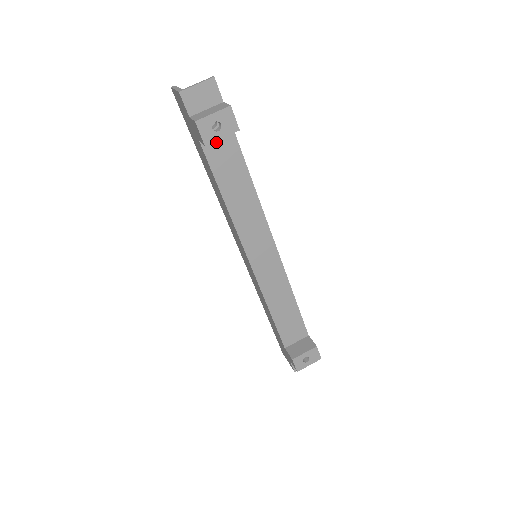
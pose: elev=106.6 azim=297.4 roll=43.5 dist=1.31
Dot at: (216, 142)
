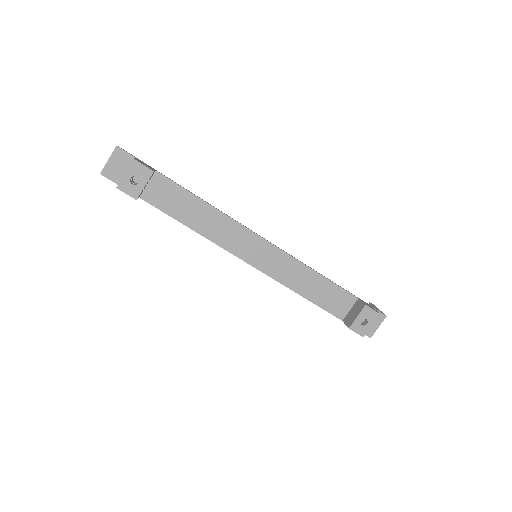
Dot at: (152, 190)
